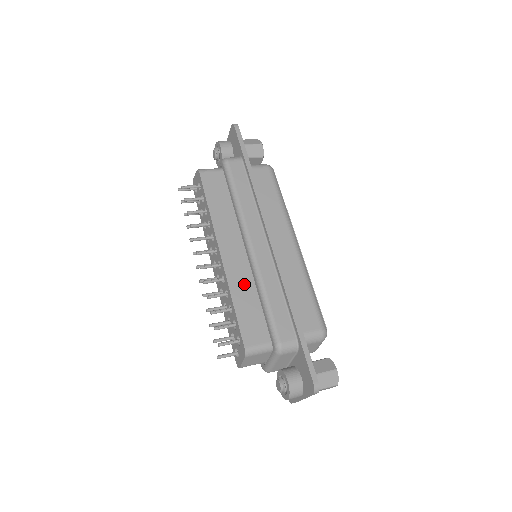
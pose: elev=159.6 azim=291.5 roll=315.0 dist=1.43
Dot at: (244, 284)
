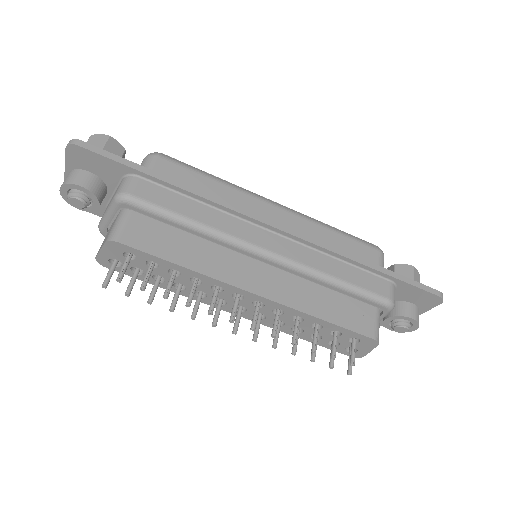
Dot at: (304, 293)
